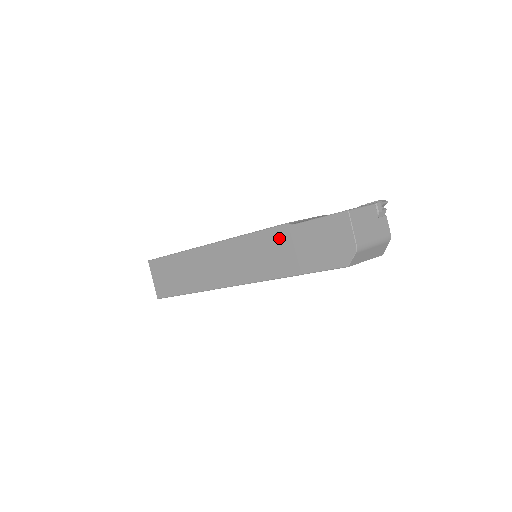
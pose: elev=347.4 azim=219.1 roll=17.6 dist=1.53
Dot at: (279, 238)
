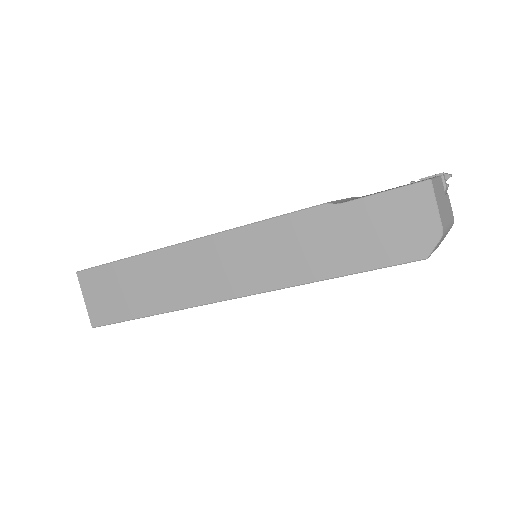
Dot at: (313, 225)
